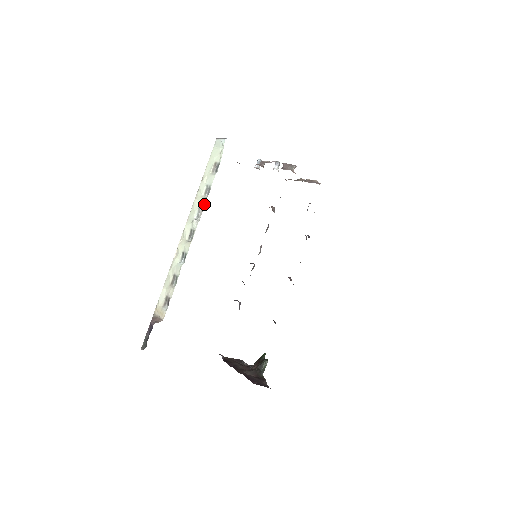
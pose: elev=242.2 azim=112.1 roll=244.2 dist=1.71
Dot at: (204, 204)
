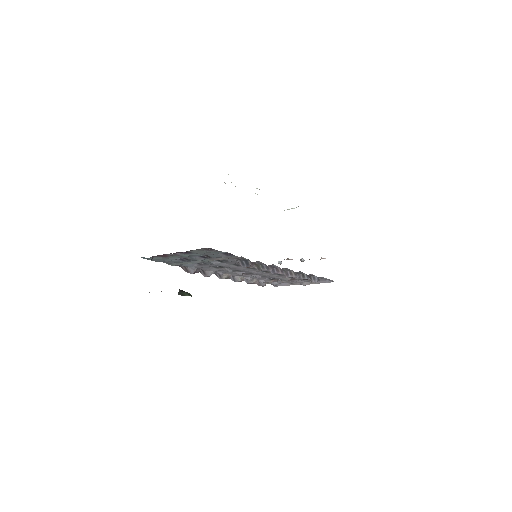
Dot at: occluded
